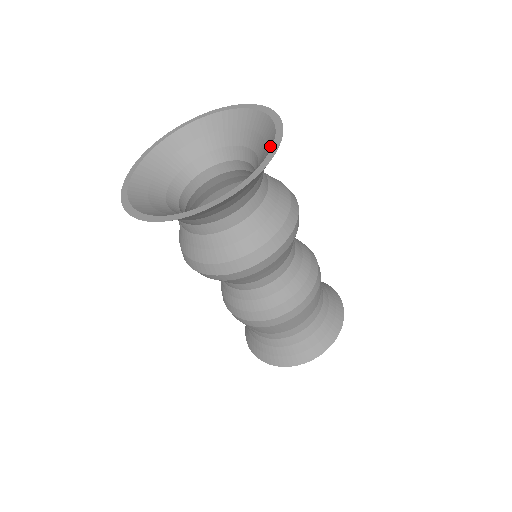
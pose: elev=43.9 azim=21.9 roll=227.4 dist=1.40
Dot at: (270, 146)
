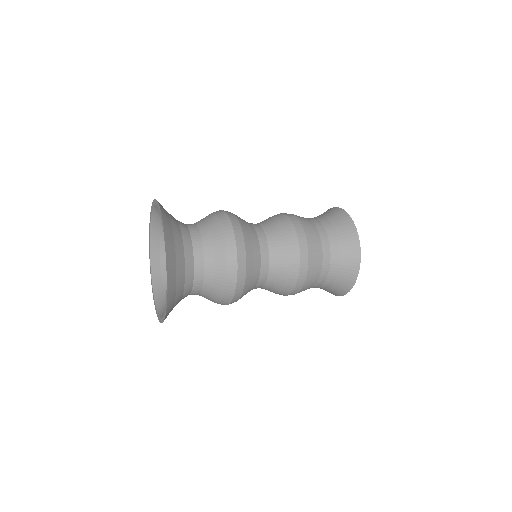
Dot at: occluded
